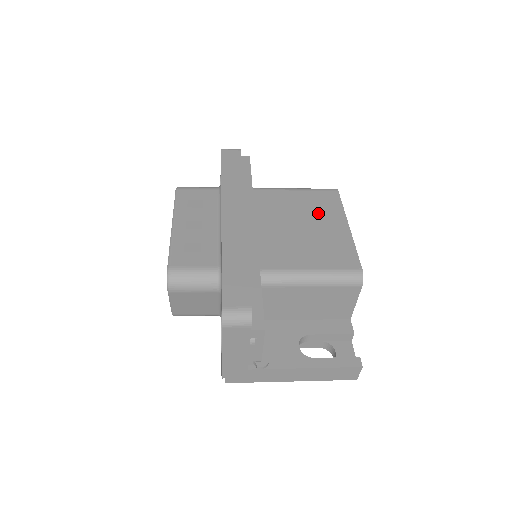
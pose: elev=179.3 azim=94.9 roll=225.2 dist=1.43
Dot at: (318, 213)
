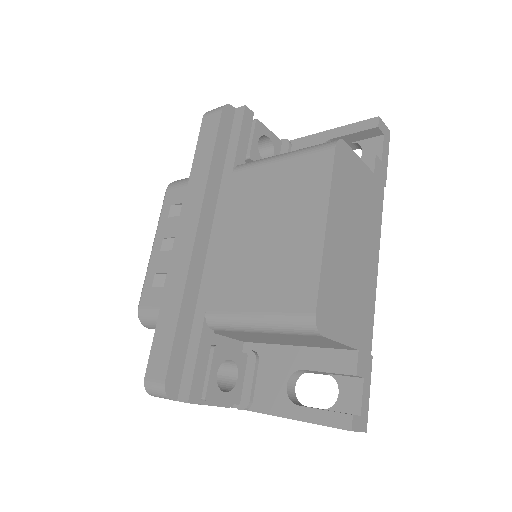
Dot at: (293, 203)
